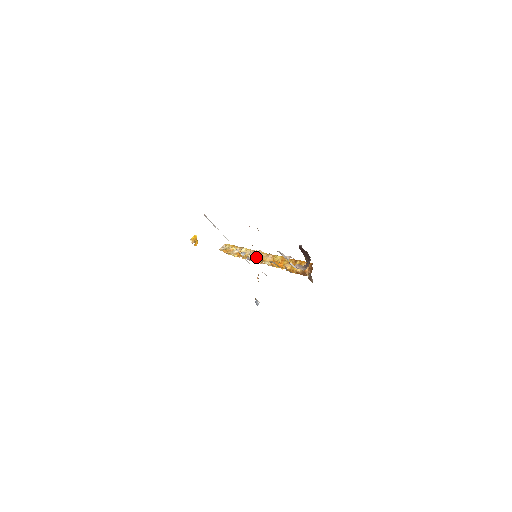
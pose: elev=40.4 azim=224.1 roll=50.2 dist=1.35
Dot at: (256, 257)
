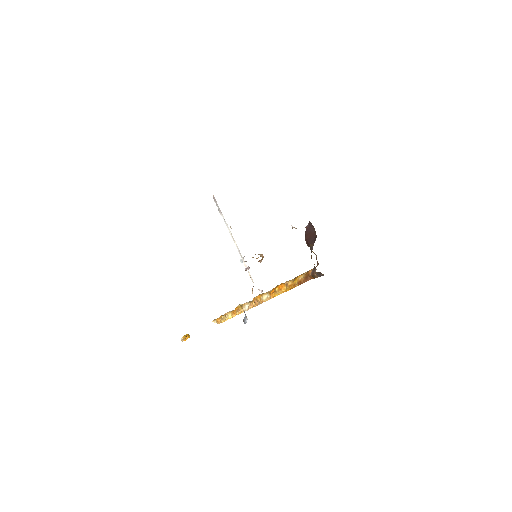
Dot at: occluded
